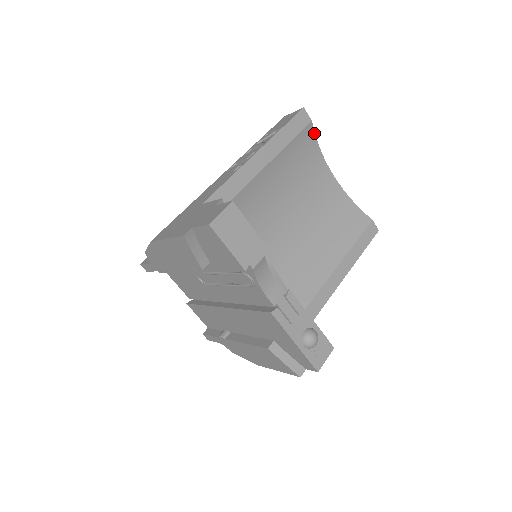
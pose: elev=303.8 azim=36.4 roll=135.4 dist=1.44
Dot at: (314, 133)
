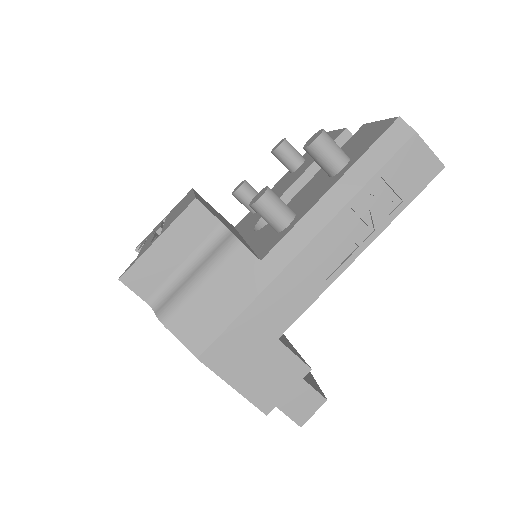
Dot at: occluded
